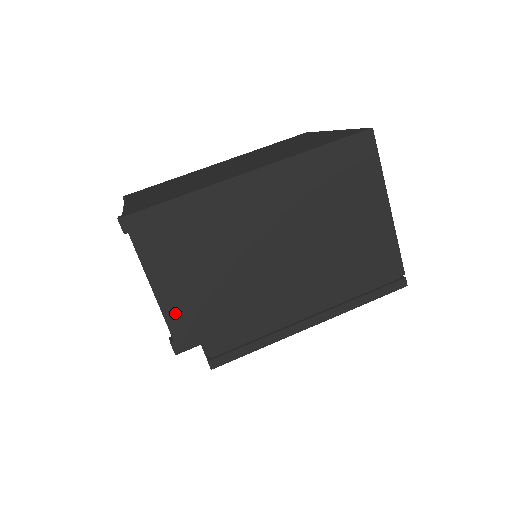
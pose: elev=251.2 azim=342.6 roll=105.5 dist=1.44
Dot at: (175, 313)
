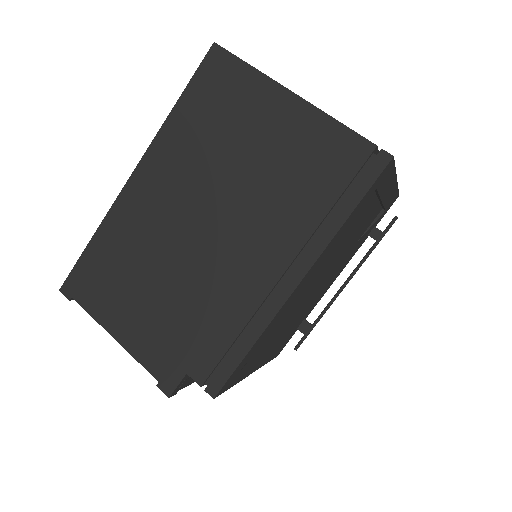
Dot at: (145, 351)
